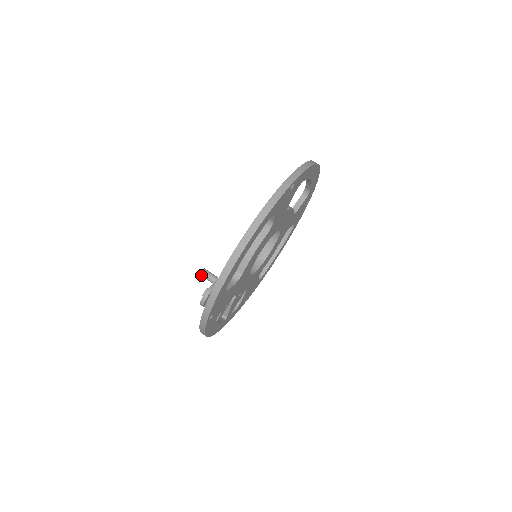
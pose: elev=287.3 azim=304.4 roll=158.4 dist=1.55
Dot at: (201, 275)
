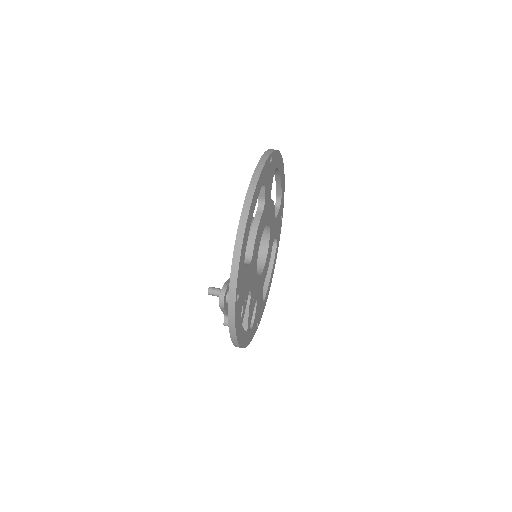
Dot at: (209, 293)
